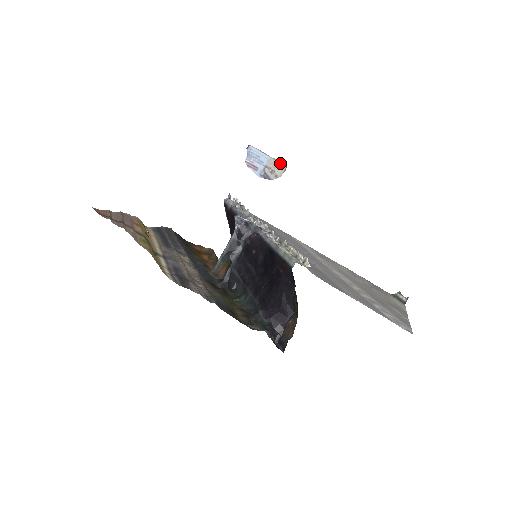
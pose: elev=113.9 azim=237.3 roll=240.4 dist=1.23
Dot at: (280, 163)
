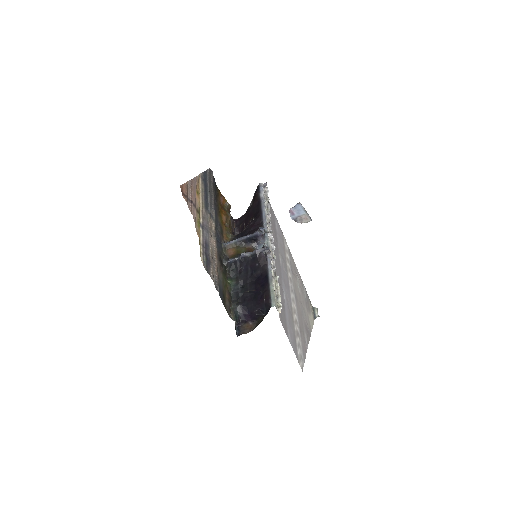
Dot at: (309, 218)
